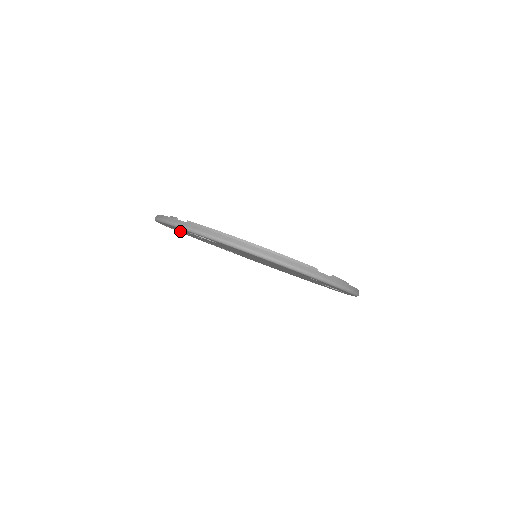
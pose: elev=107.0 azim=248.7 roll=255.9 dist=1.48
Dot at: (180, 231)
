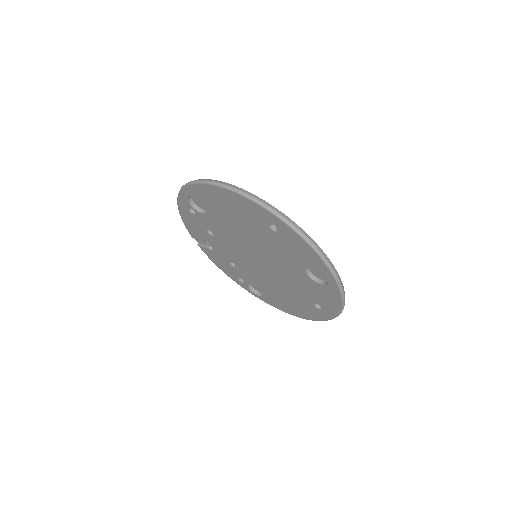
Dot at: (208, 248)
